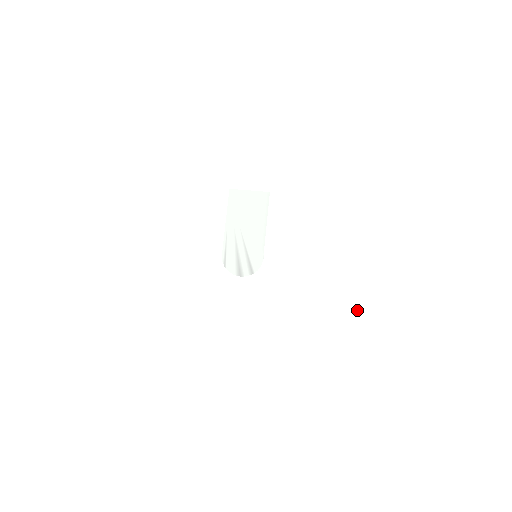
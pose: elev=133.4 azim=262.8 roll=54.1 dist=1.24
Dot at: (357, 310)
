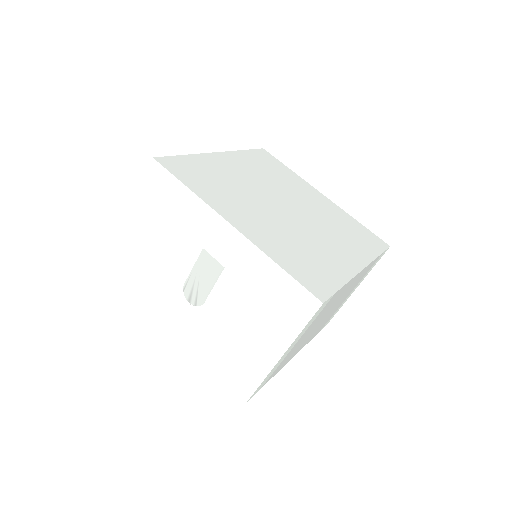
Dot at: (240, 367)
